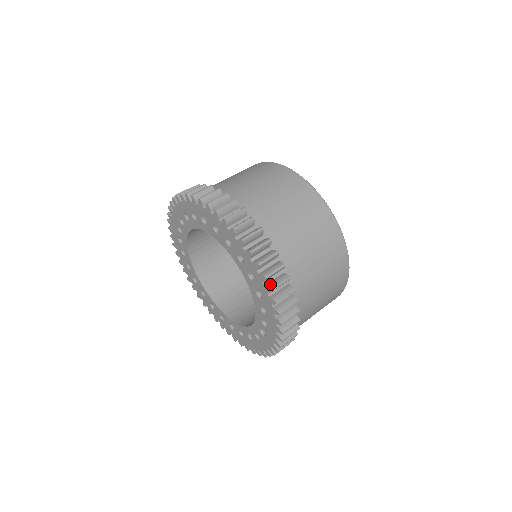
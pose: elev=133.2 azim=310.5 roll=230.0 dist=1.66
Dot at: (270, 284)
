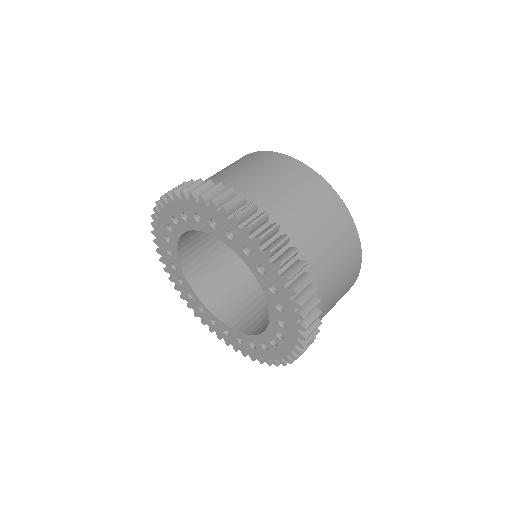
Dot at: (303, 340)
